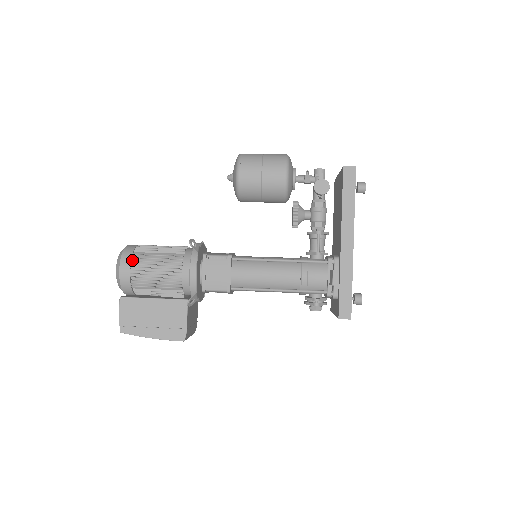
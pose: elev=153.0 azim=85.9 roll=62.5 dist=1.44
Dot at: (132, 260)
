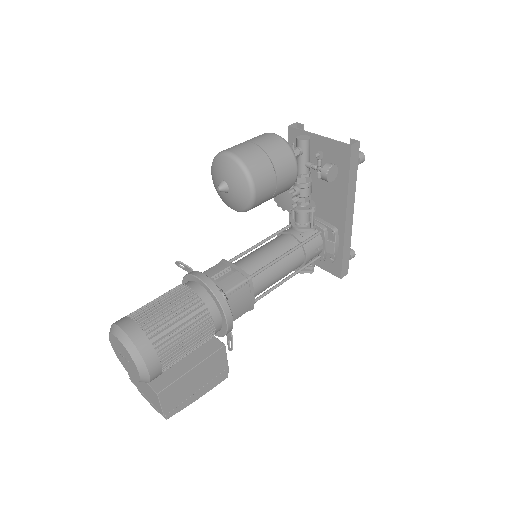
Dot at: (158, 353)
